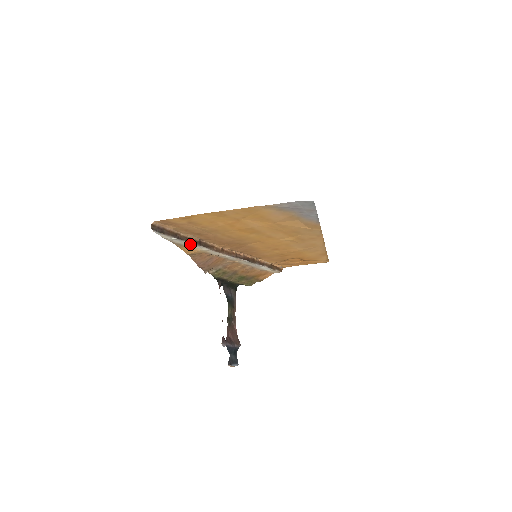
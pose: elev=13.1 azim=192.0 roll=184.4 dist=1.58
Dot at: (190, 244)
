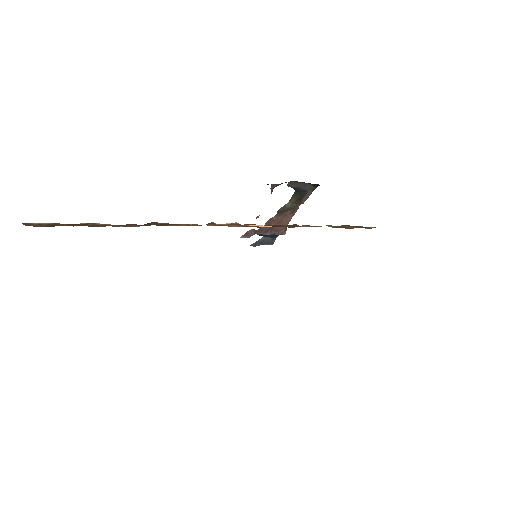
Dot at: occluded
